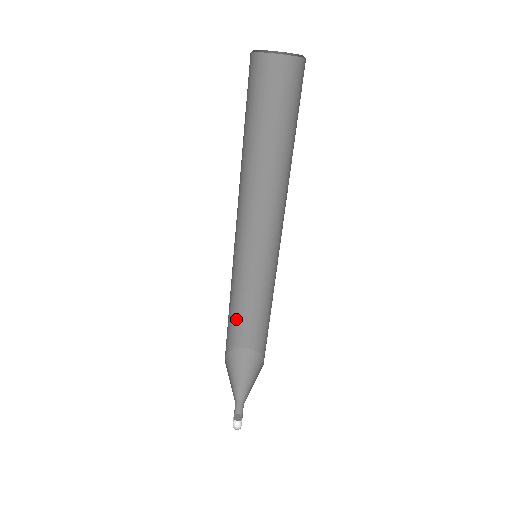
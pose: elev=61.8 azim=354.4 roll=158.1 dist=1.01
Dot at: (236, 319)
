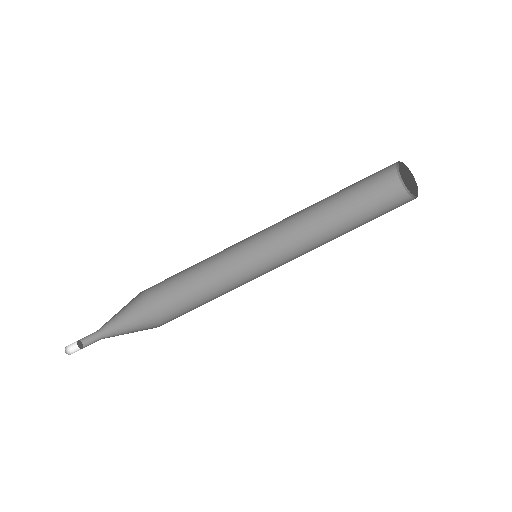
Dot at: (174, 275)
